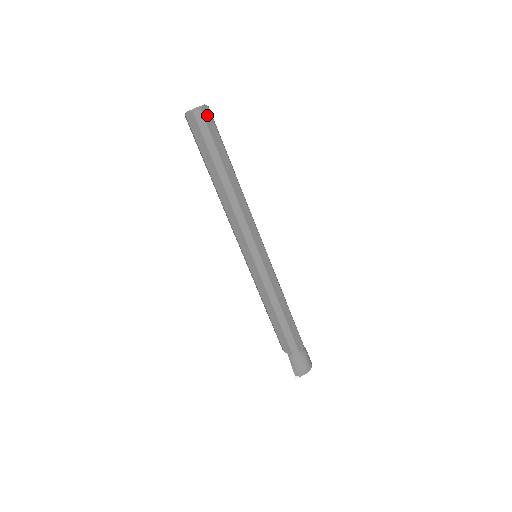
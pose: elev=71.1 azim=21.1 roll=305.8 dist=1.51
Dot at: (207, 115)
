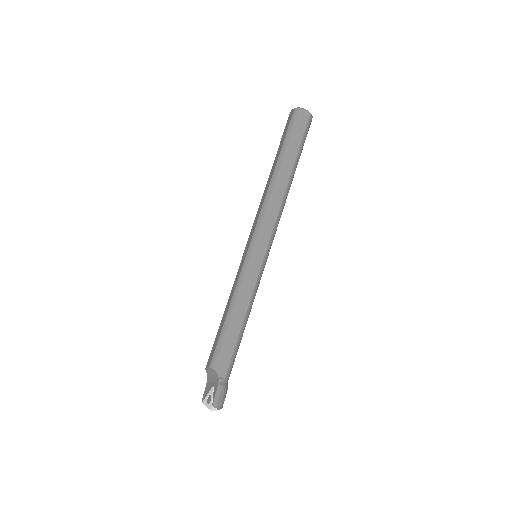
Dot at: occluded
